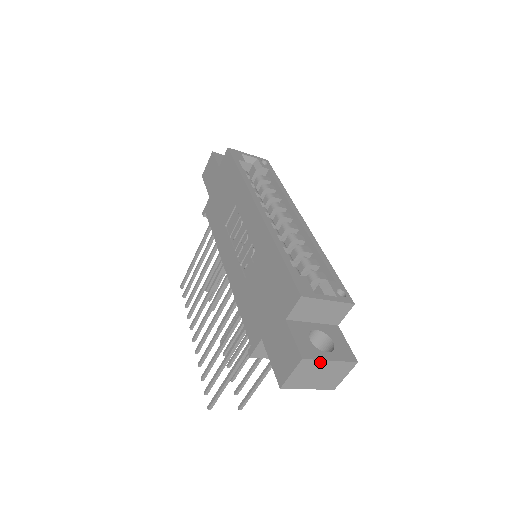
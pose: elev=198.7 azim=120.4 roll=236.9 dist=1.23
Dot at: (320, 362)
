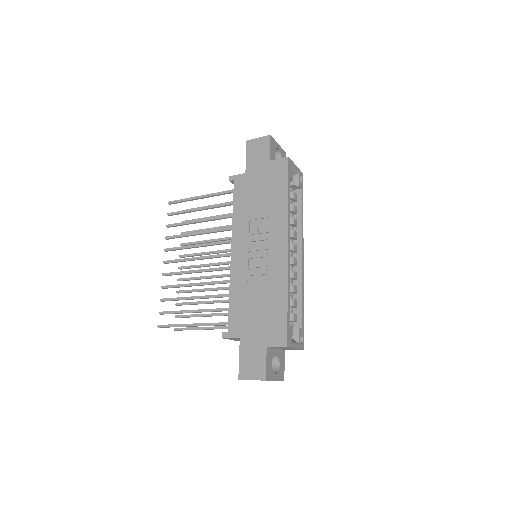
Dot at: (270, 380)
